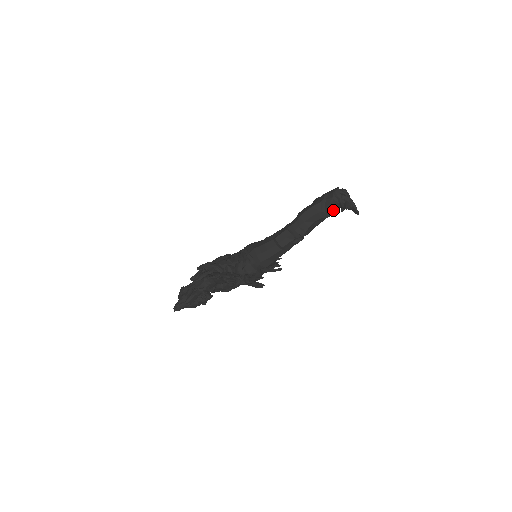
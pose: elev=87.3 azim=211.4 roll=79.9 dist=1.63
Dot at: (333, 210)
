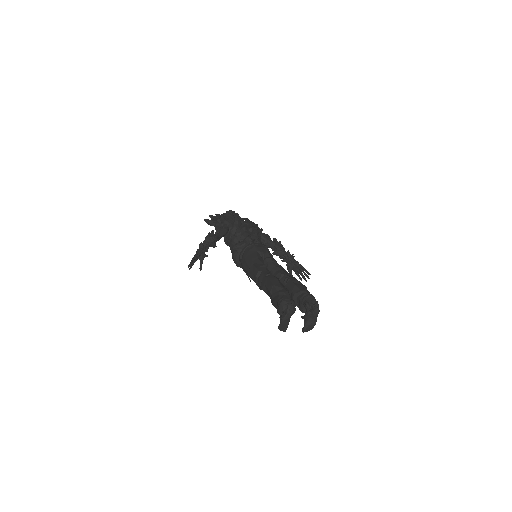
Dot at: (276, 305)
